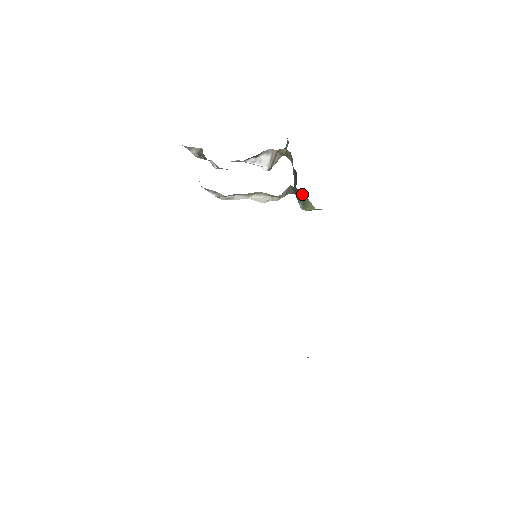
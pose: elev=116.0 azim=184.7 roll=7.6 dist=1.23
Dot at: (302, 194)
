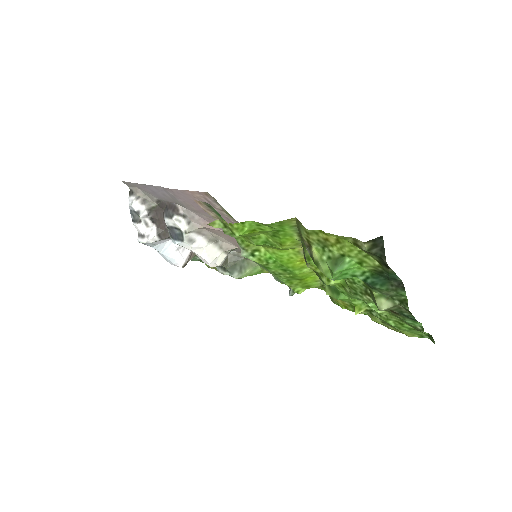
Dot at: (240, 260)
